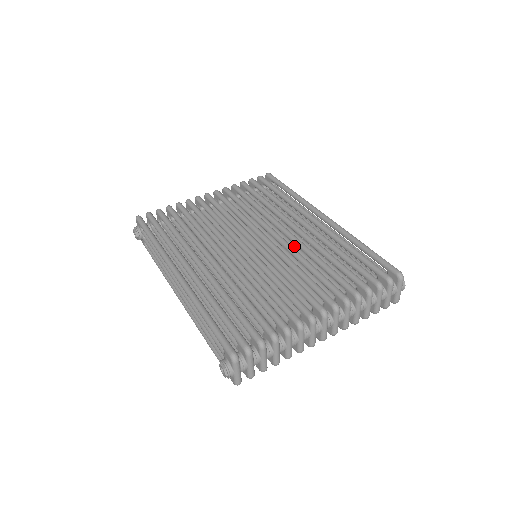
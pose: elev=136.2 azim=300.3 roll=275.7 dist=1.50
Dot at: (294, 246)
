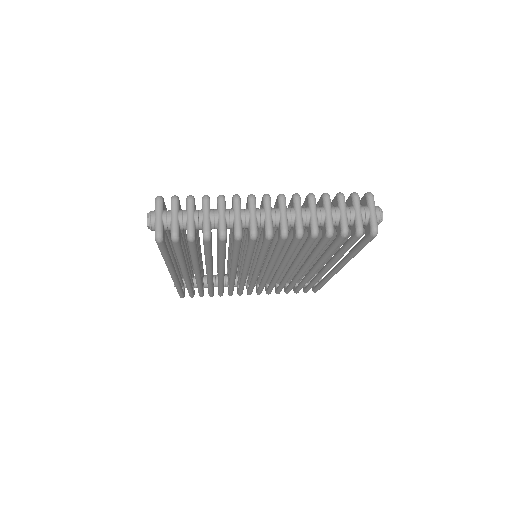
Dot at: occluded
